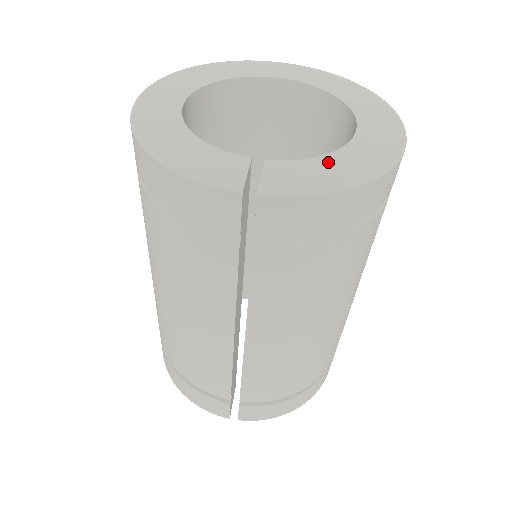
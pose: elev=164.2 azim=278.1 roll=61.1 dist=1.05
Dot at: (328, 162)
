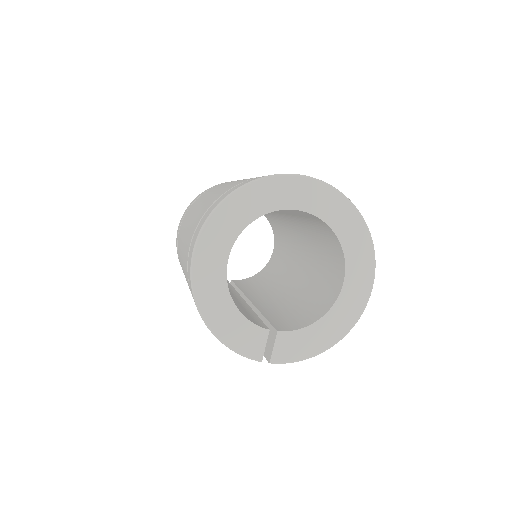
Dot at: (314, 331)
